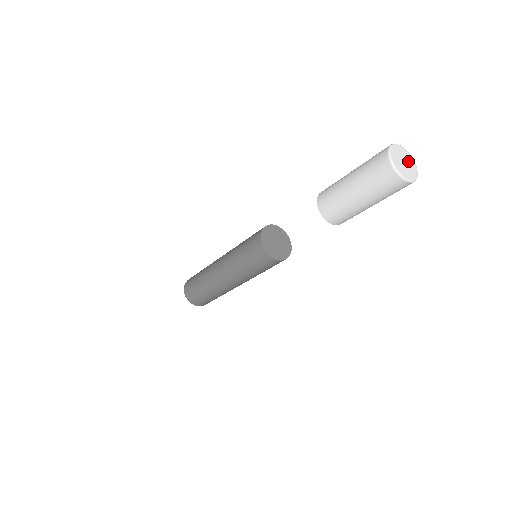
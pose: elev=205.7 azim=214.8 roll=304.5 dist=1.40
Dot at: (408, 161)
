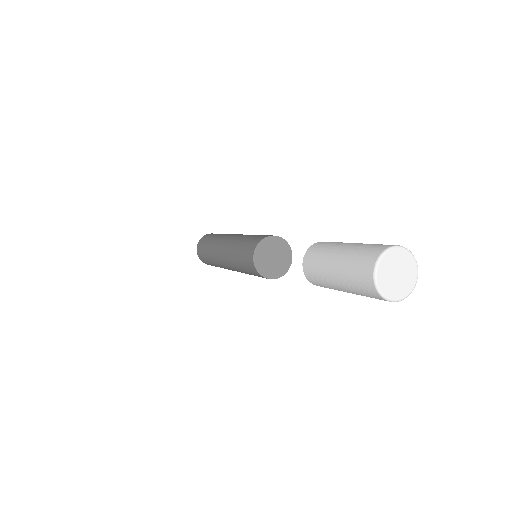
Dot at: (406, 276)
